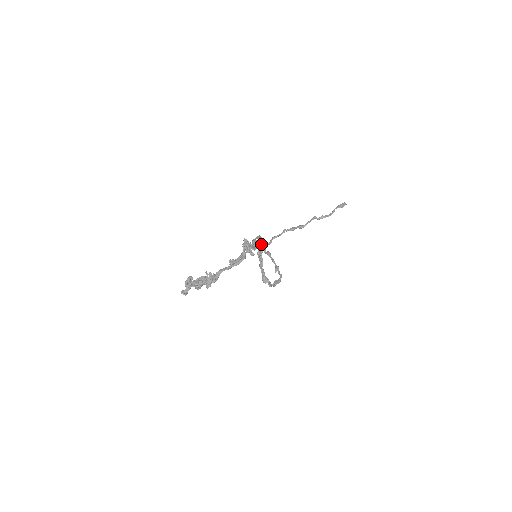
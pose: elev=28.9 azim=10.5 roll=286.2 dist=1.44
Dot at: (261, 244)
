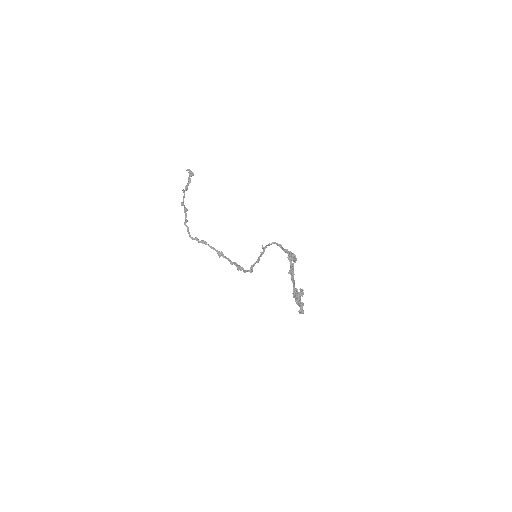
Dot at: occluded
